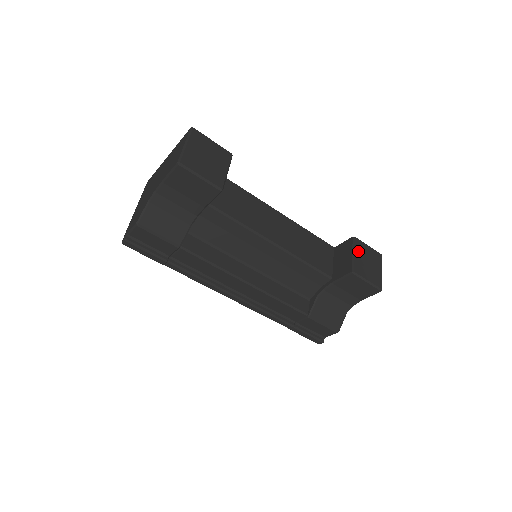
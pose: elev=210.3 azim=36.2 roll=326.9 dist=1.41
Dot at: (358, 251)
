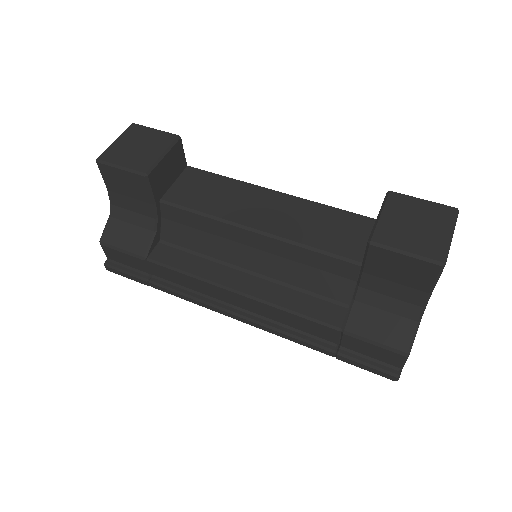
Dot at: (392, 210)
